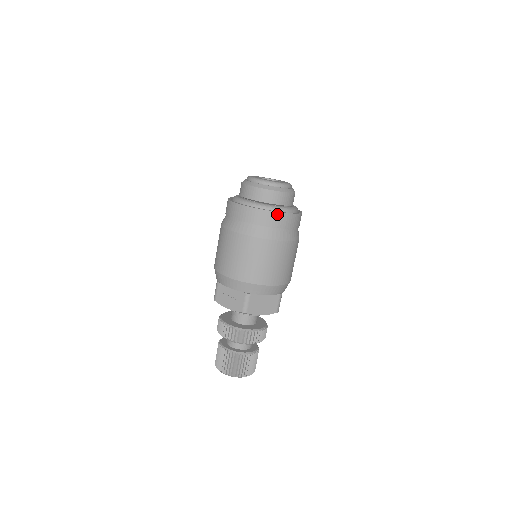
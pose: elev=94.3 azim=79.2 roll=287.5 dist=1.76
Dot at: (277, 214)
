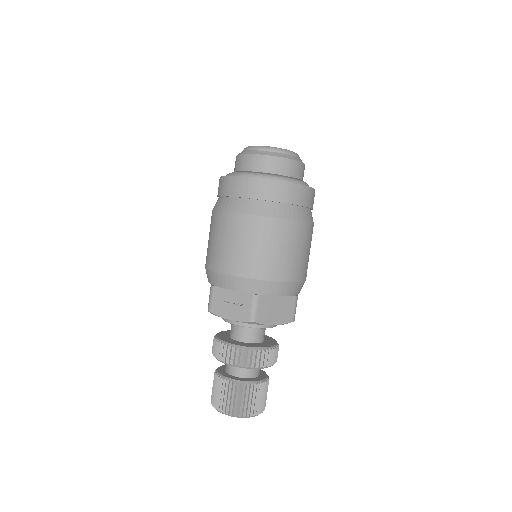
Dot at: (289, 185)
